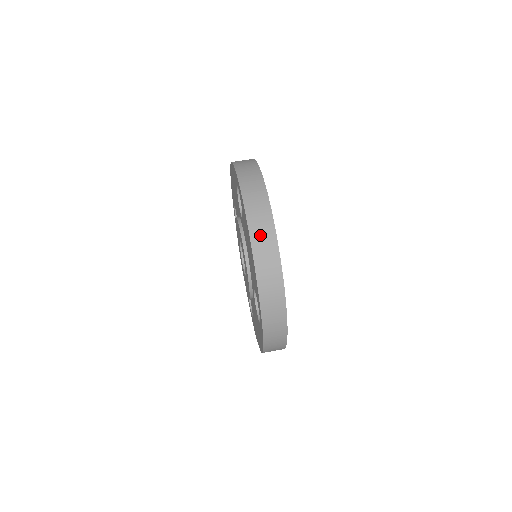
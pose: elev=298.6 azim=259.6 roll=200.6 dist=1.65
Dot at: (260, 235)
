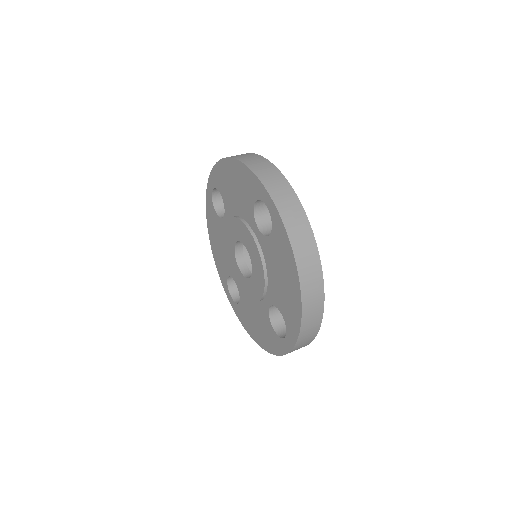
Dot at: (308, 273)
